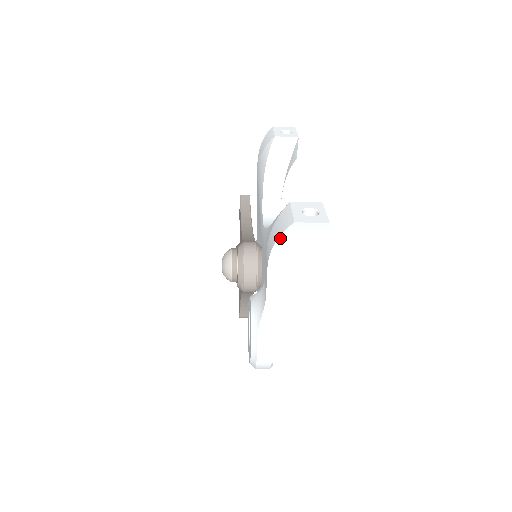
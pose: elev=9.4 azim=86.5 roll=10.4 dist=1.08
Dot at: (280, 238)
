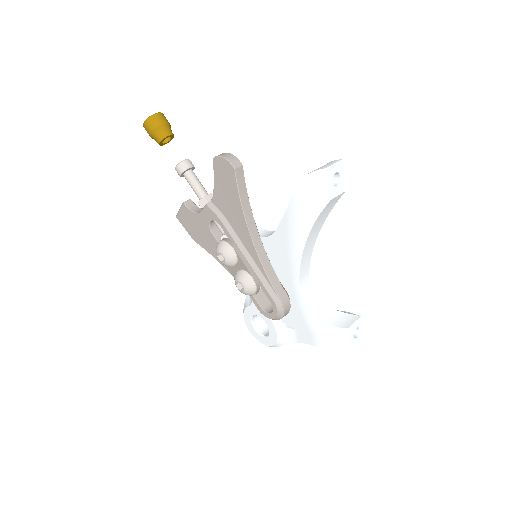
Dot at: (335, 349)
